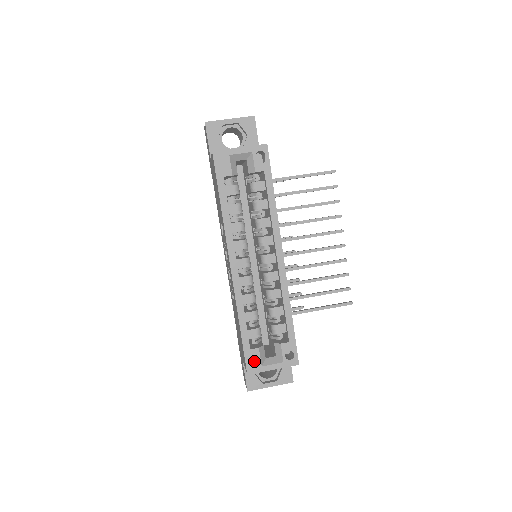
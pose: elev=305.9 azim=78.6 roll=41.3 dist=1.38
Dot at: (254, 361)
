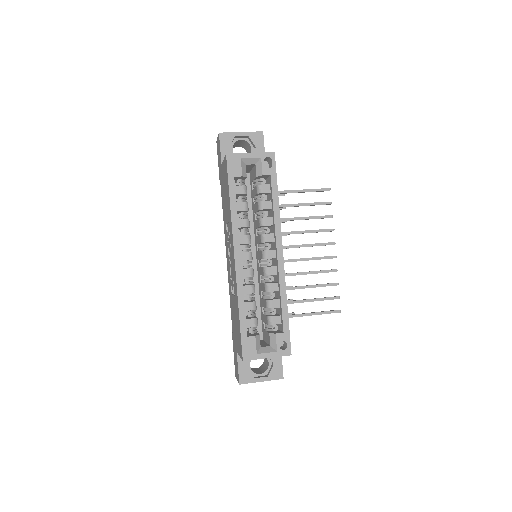
Dot at: (250, 348)
